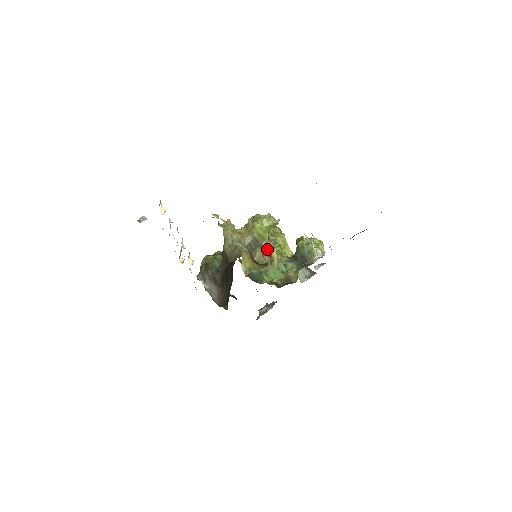
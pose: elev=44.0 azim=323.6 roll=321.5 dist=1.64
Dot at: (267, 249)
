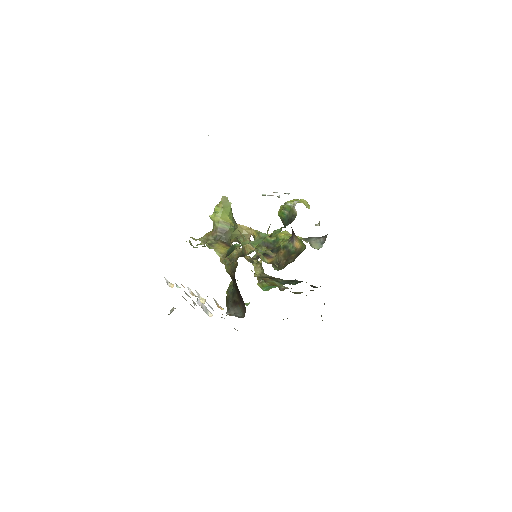
Dot at: (245, 234)
